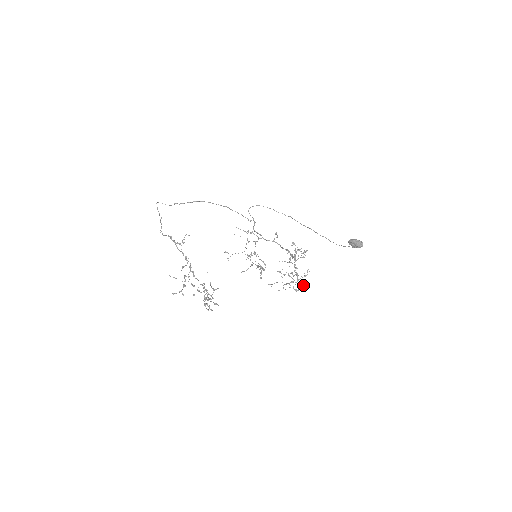
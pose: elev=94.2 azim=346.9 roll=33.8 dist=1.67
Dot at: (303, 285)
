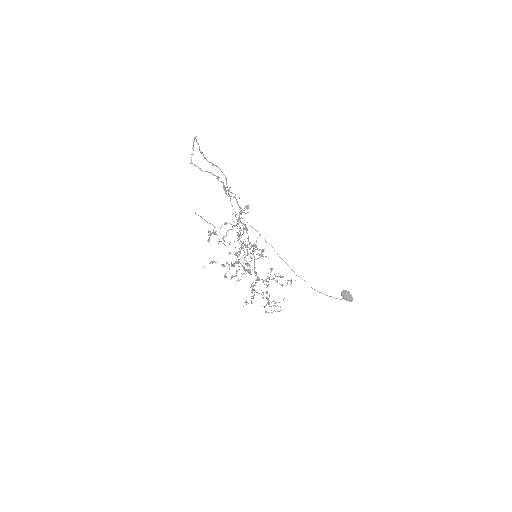
Dot at: (281, 309)
